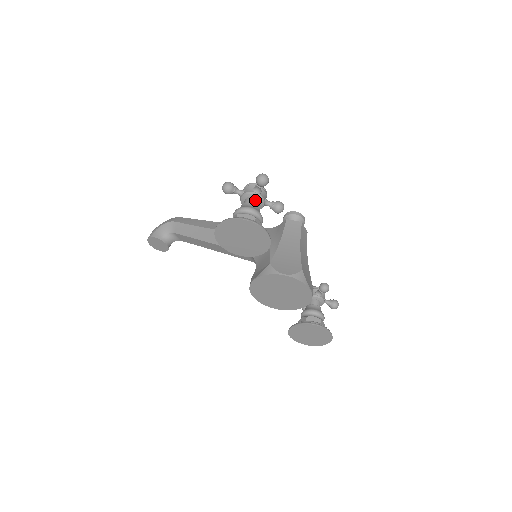
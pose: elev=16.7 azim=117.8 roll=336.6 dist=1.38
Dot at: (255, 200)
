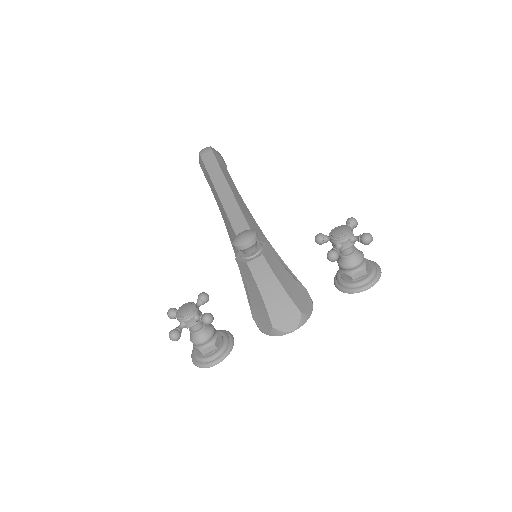
Dot at: (190, 327)
